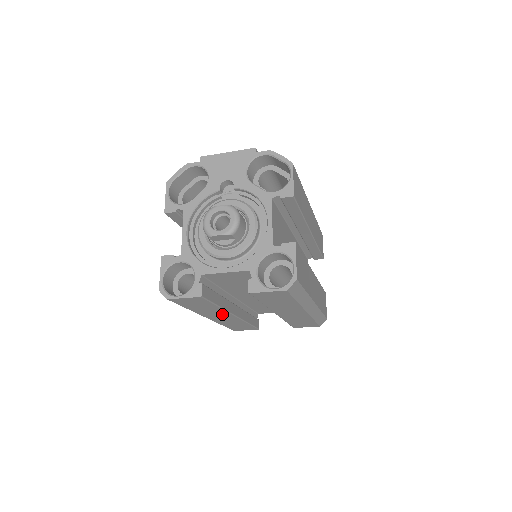
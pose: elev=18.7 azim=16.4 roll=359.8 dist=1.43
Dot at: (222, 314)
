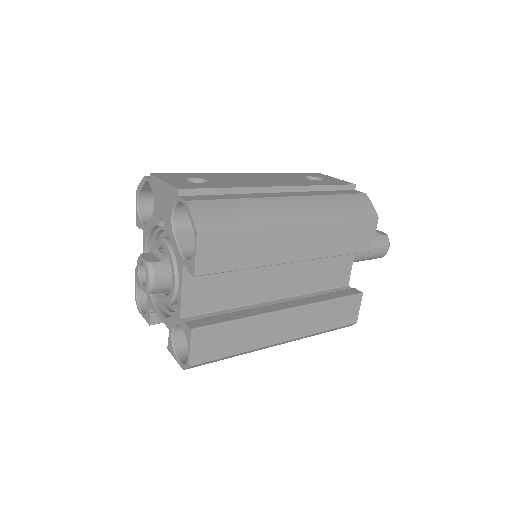
Dot at: occluded
